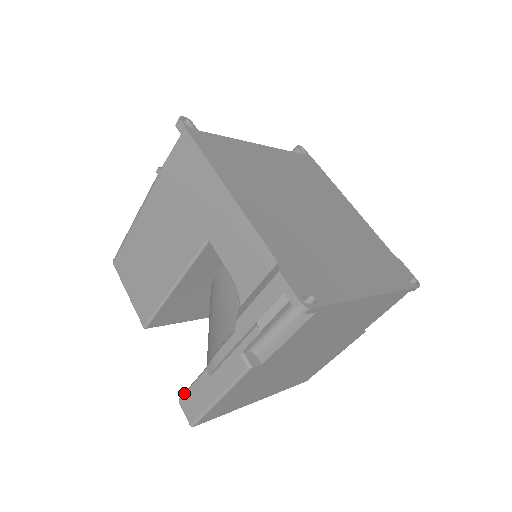
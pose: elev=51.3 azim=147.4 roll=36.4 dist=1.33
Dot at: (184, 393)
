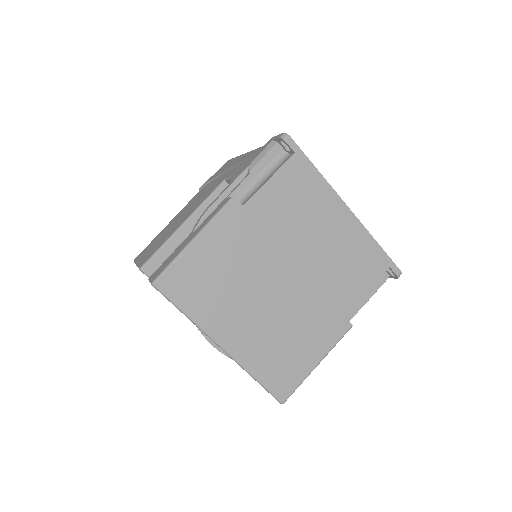
Dot at: occluded
